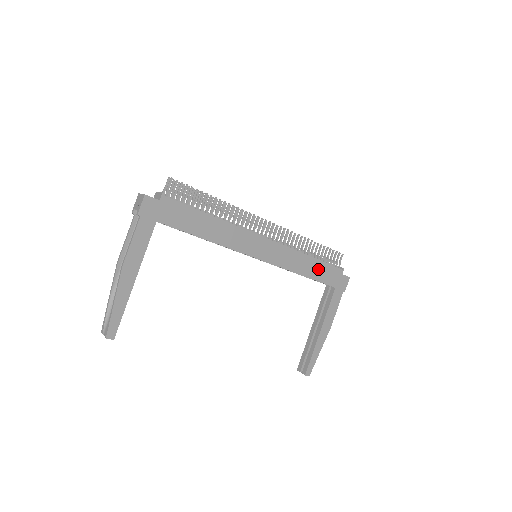
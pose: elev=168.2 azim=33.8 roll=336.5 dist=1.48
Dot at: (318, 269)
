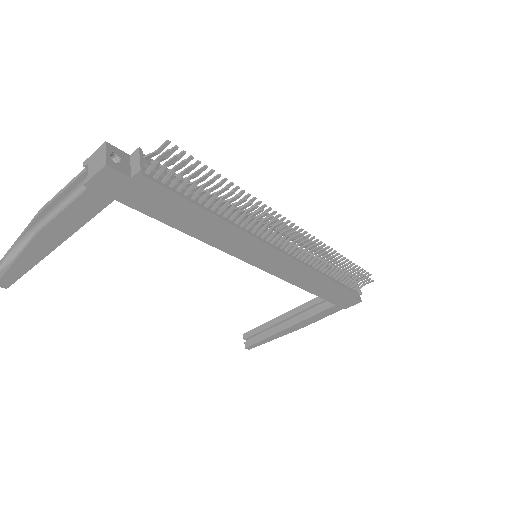
Dot at: (328, 288)
